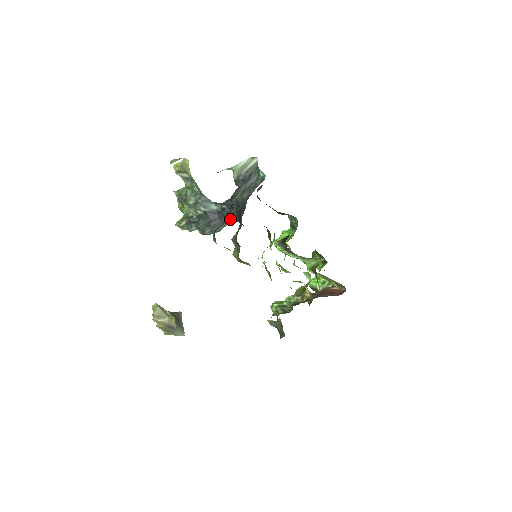
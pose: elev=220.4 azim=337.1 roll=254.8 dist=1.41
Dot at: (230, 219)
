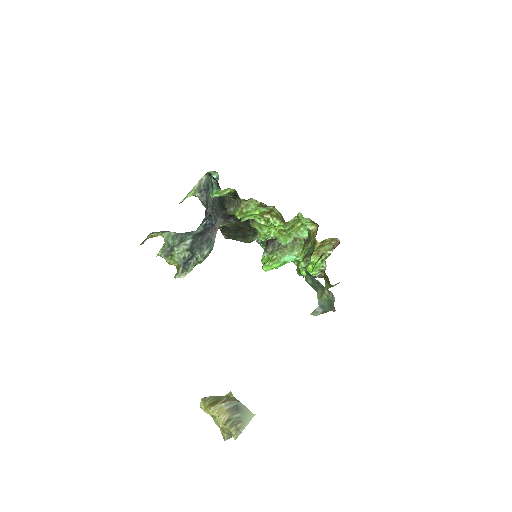
Dot at: (215, 225)
